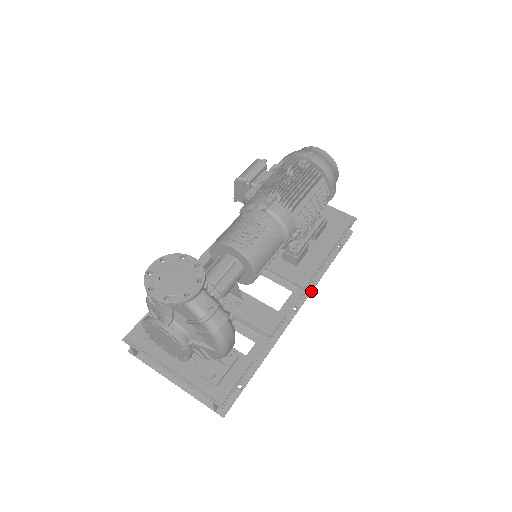
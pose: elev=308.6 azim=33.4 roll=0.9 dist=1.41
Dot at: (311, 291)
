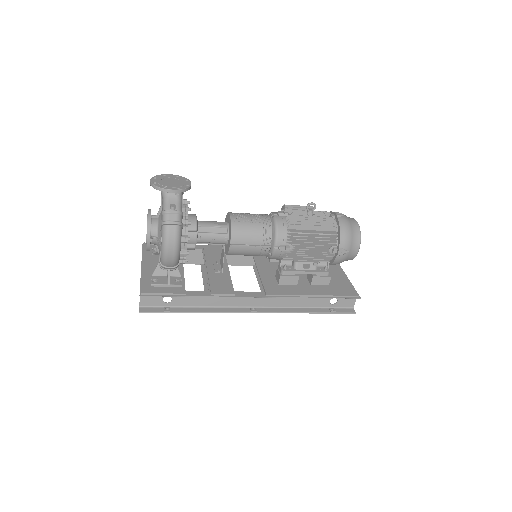
Dot at: (277, 312)
